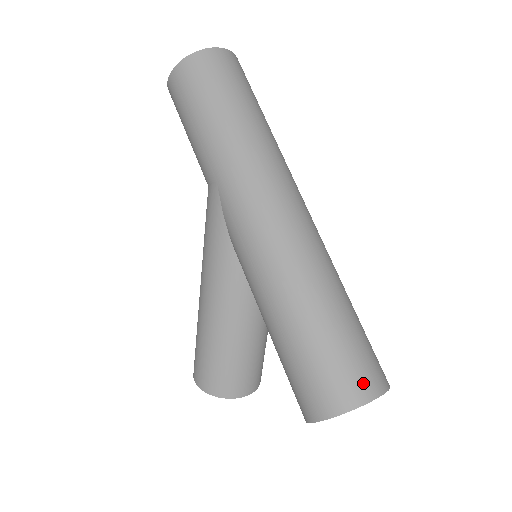
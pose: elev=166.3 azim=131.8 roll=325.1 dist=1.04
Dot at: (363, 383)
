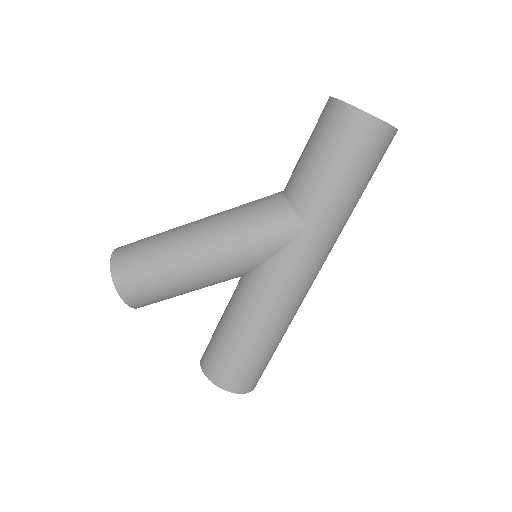
Dot at: occluded
